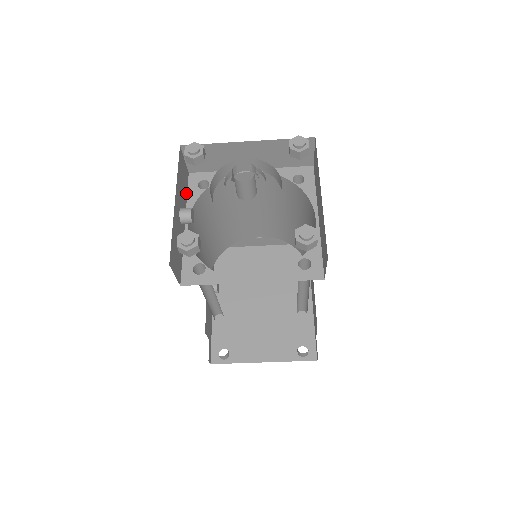
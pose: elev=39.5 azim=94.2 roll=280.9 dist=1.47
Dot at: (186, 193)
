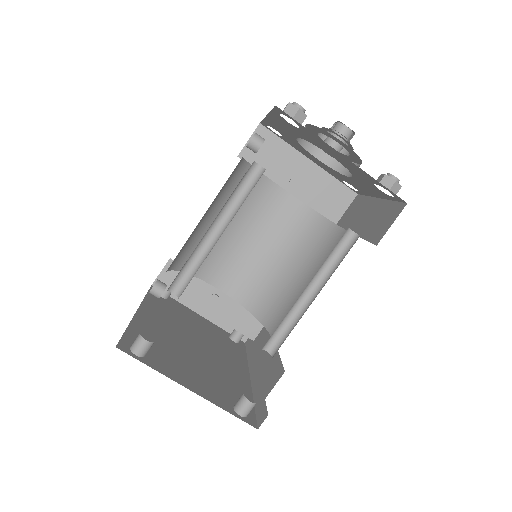
Dot at: occluded
